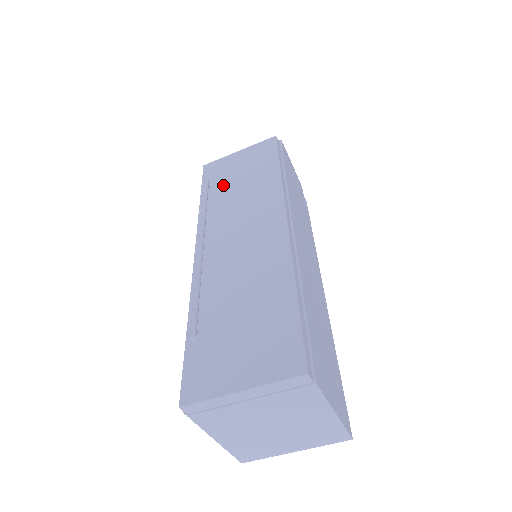
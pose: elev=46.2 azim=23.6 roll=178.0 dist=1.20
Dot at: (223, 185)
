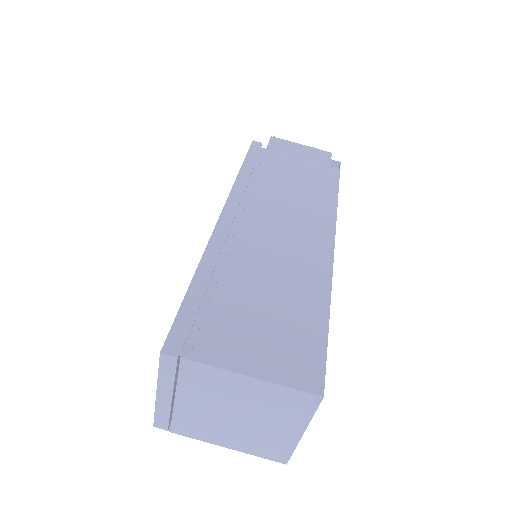
Dot at: occluded
